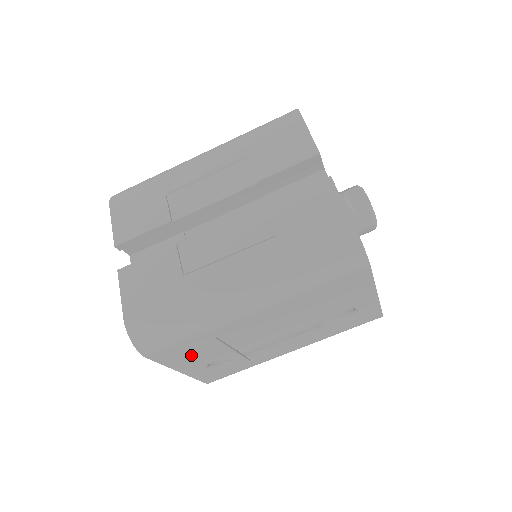
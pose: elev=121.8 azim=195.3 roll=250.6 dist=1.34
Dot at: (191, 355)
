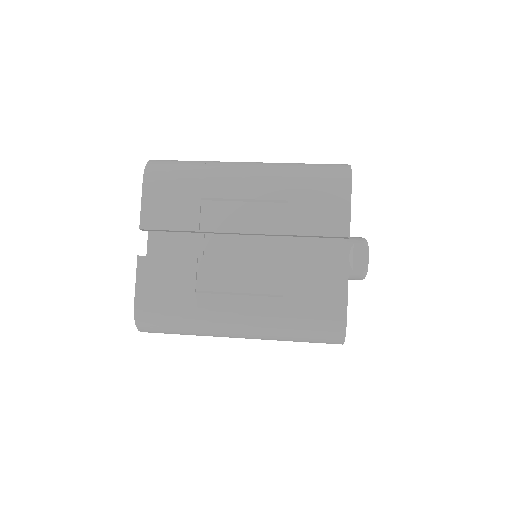
Dot at: occluded
